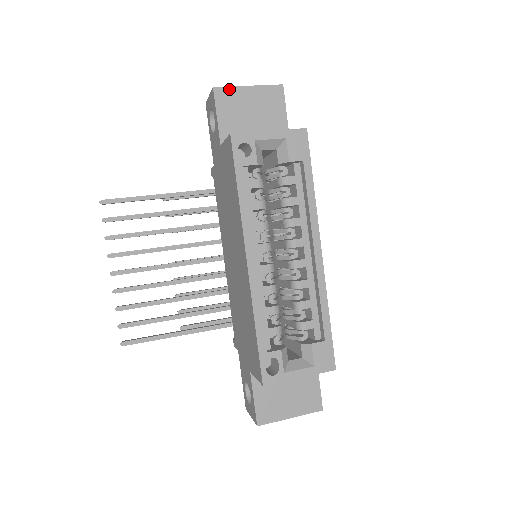
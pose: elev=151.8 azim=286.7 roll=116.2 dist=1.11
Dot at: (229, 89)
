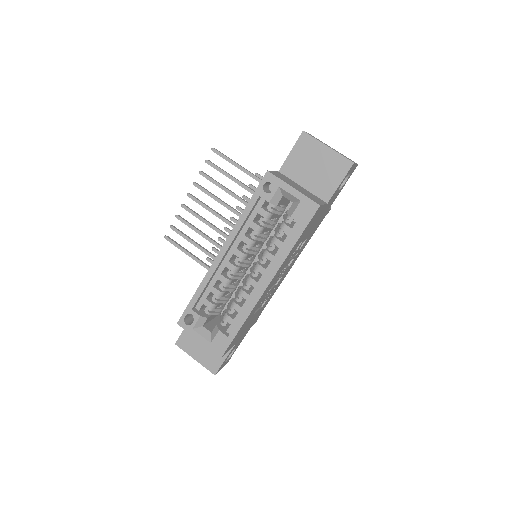
Dot at: (313, 139)
